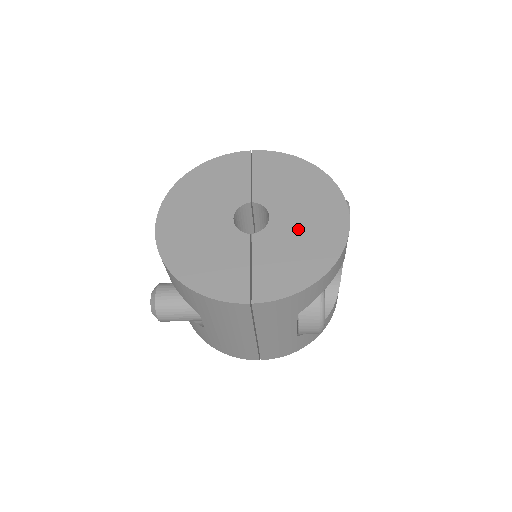
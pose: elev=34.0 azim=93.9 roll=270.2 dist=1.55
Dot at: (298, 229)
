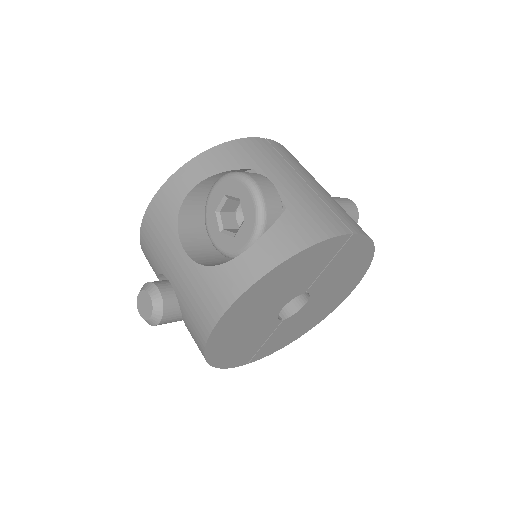
Dot at: (314, 311)
